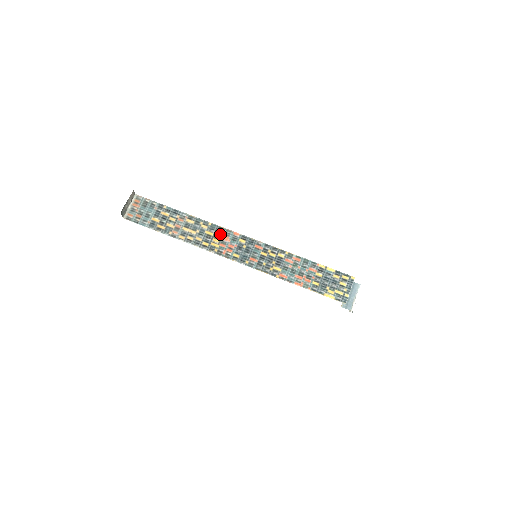
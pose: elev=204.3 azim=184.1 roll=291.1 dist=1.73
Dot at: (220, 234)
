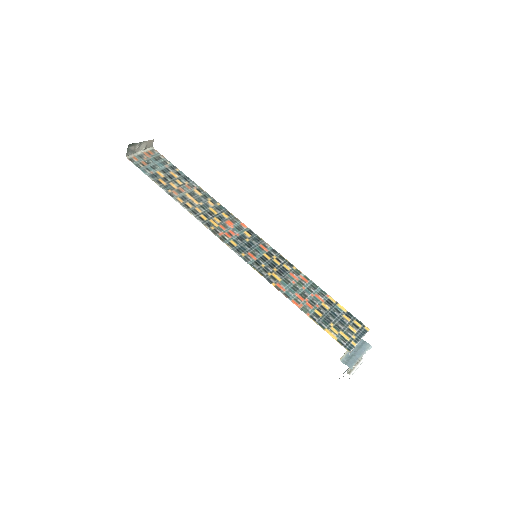
Dot at: (225, 217)
